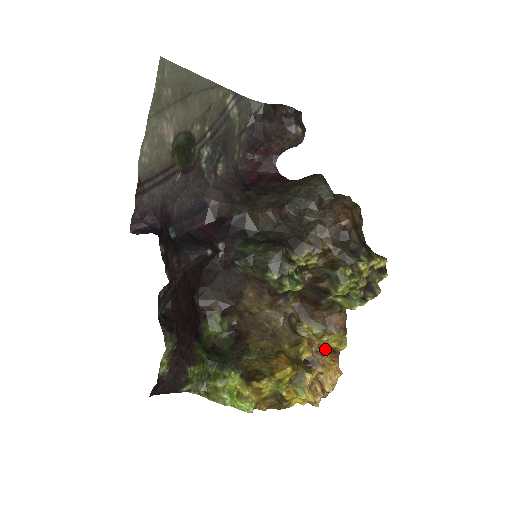
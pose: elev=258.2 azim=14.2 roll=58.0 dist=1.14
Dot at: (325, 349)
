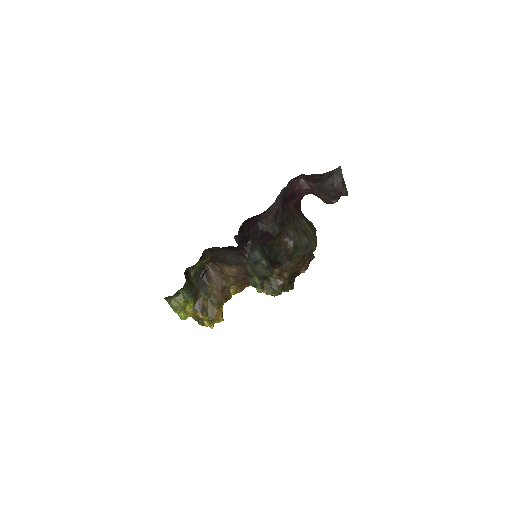
Dot at: occluded
